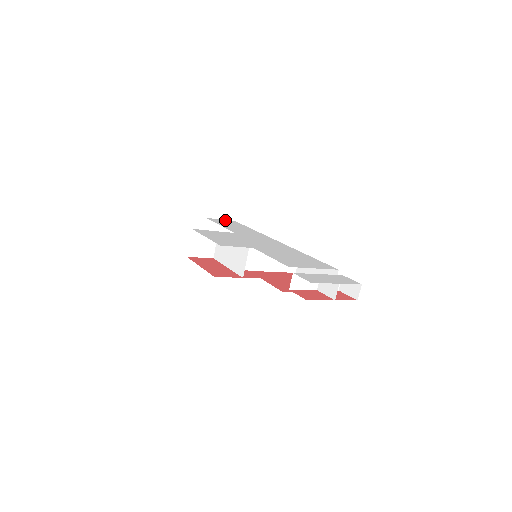
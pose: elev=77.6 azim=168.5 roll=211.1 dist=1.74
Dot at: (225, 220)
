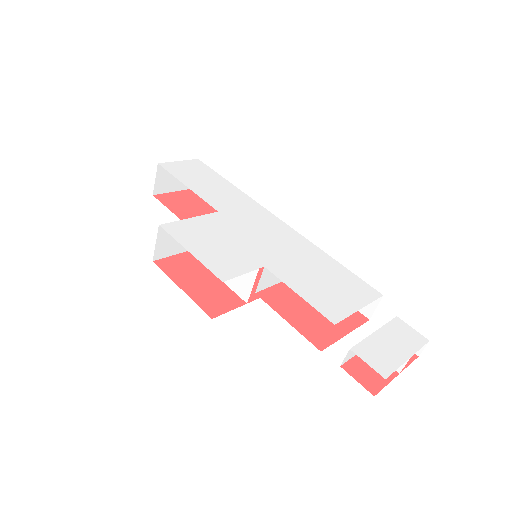
Dot at: (185, 162)
